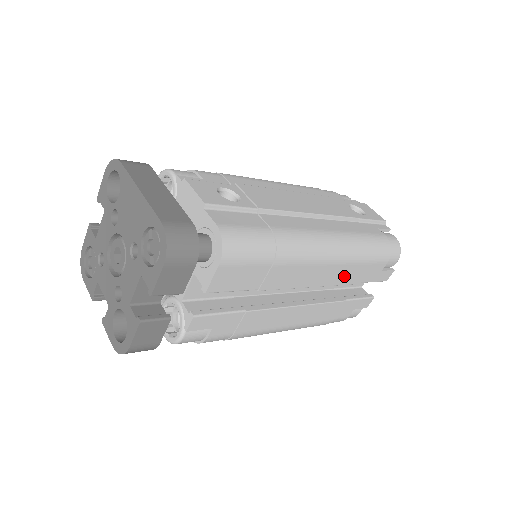
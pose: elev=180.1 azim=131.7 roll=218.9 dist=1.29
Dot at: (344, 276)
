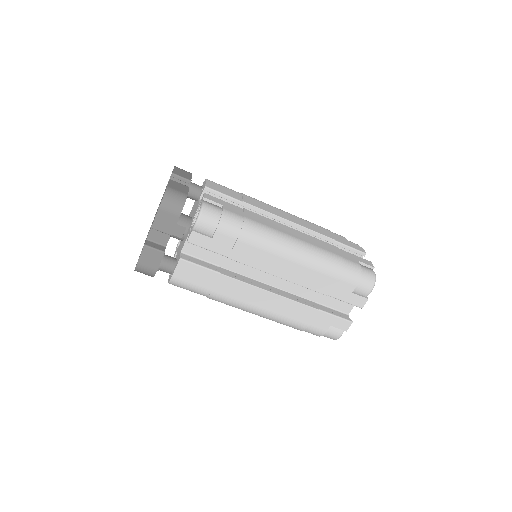
Dot at: (312, 227)
